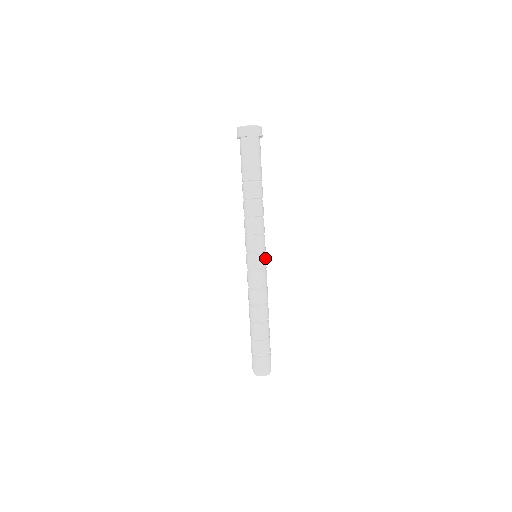
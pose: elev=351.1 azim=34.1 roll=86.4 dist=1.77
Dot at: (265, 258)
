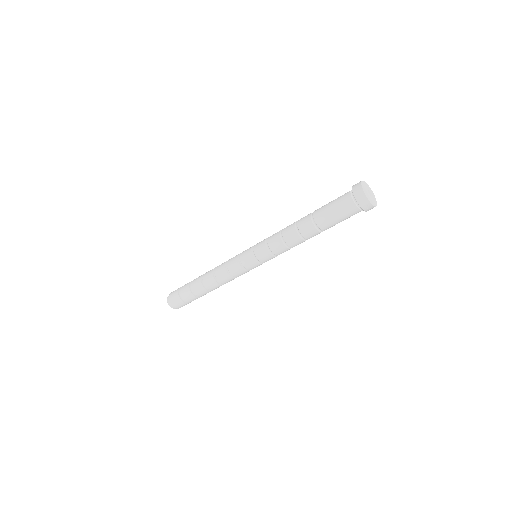
Dot at: occluded
